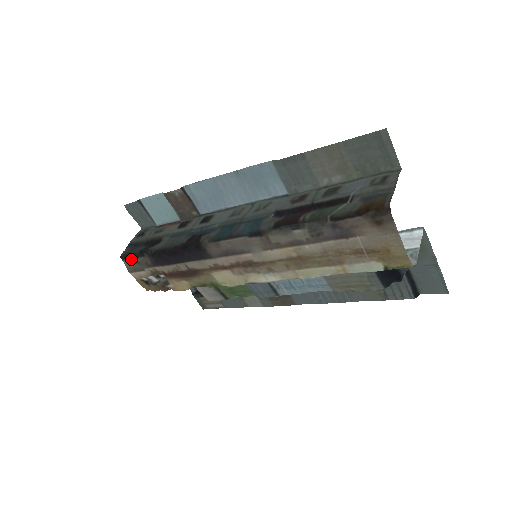
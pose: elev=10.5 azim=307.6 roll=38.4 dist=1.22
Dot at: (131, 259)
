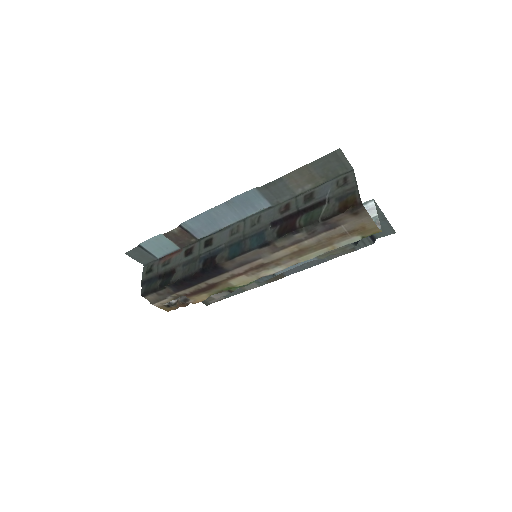
Dot at: (152, 294)
